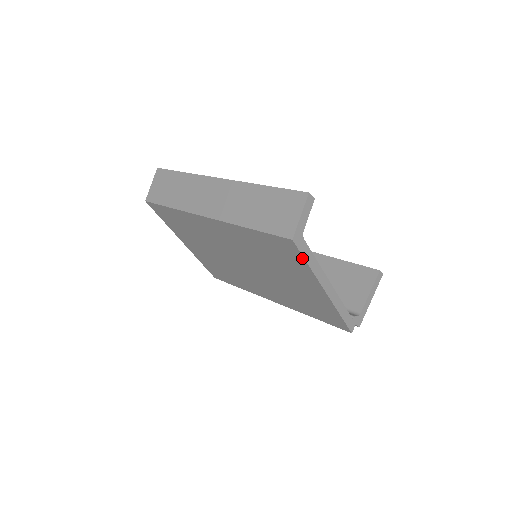
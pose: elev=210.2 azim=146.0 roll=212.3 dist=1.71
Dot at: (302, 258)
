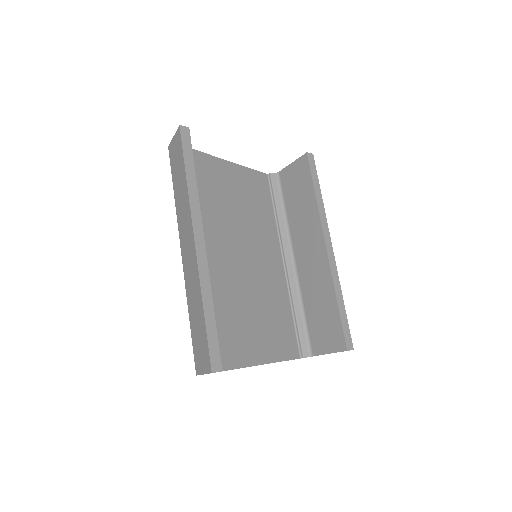
Dot at: occluded
